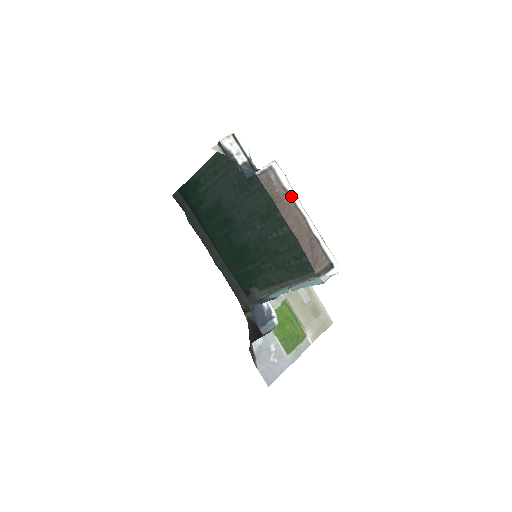
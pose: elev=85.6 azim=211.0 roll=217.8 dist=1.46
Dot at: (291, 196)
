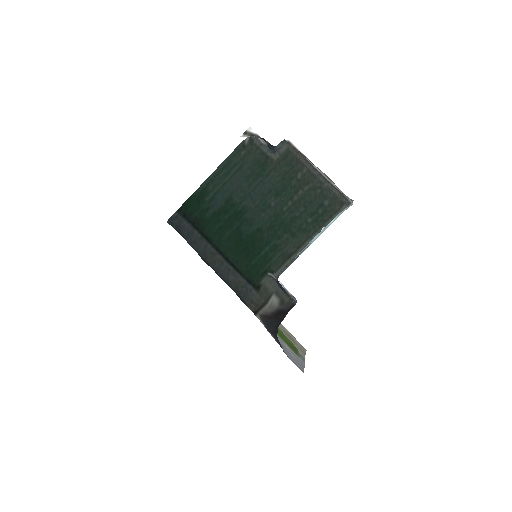
Dot at: (307, 158)
